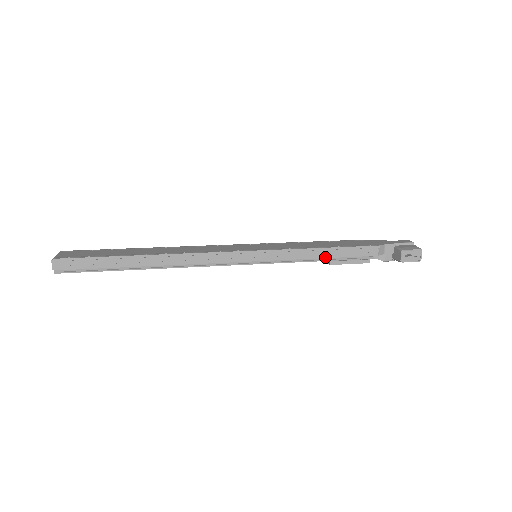
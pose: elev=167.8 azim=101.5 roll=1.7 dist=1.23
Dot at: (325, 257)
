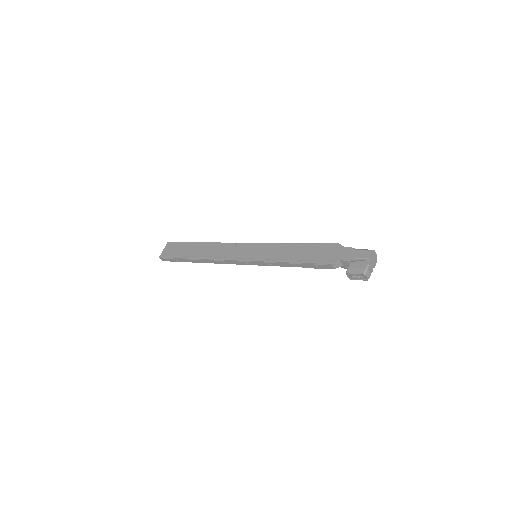
Dot at: occluded
